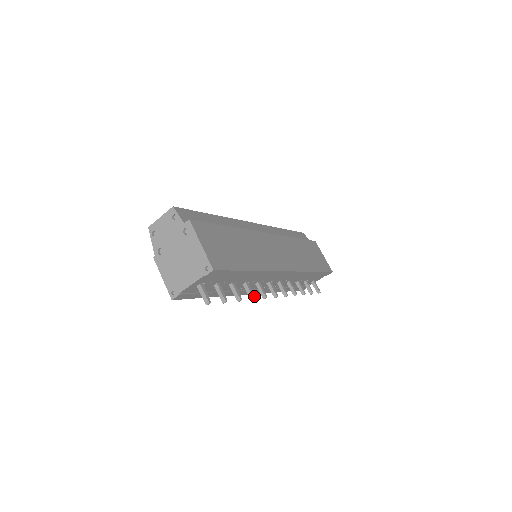
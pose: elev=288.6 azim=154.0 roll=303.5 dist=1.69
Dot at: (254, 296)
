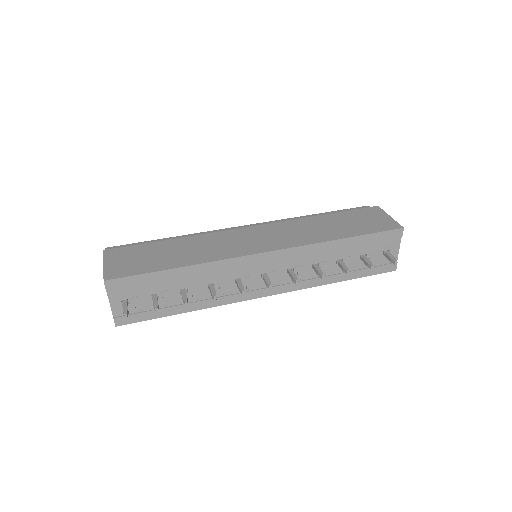
Dot at: (215, 294)
